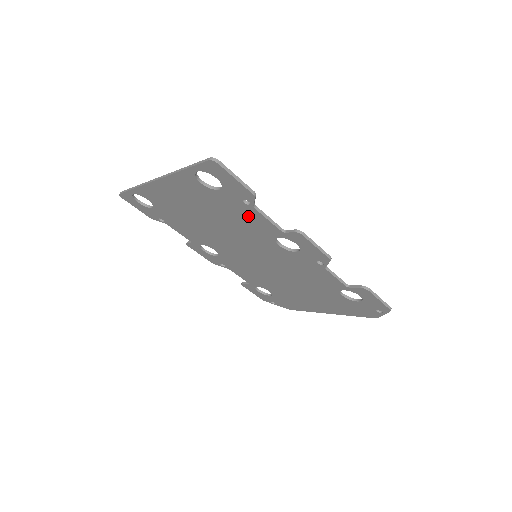
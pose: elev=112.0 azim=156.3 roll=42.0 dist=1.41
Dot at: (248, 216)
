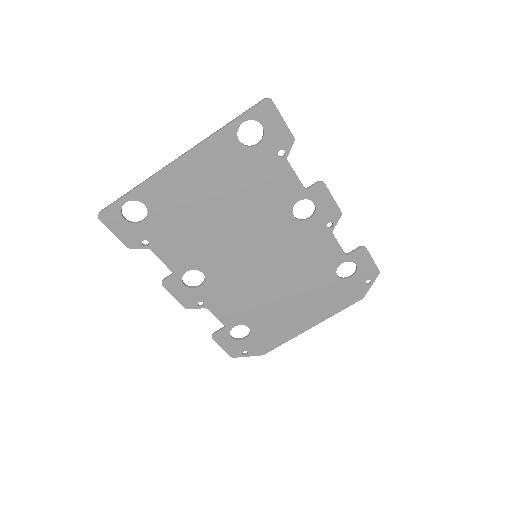
Dot at: (275, 178)
